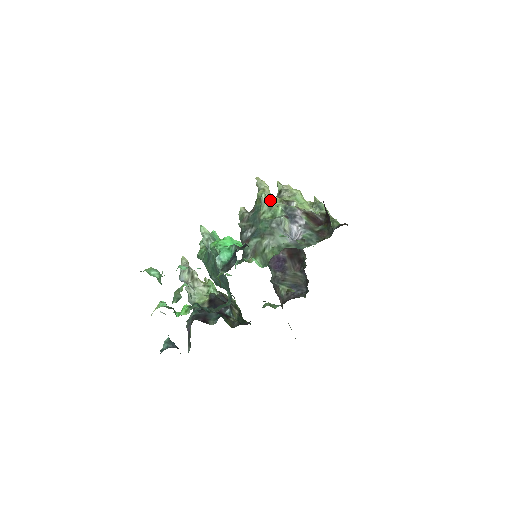
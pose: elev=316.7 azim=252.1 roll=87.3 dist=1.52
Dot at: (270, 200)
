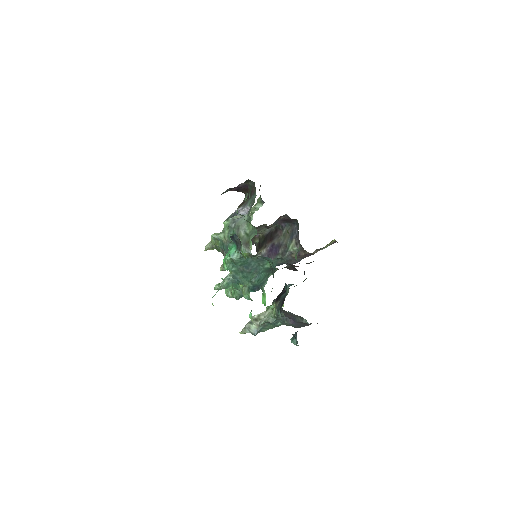
Dot at: (219, 233)
